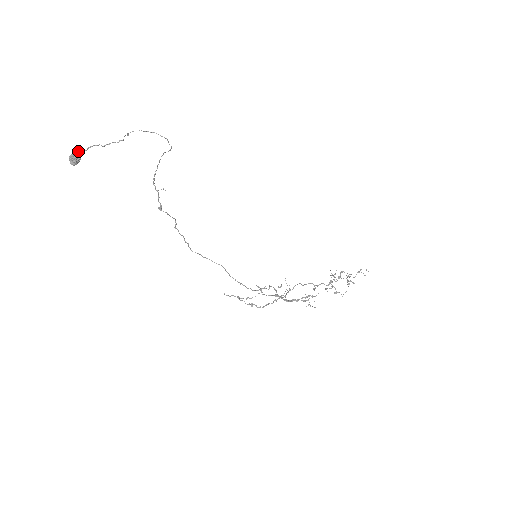
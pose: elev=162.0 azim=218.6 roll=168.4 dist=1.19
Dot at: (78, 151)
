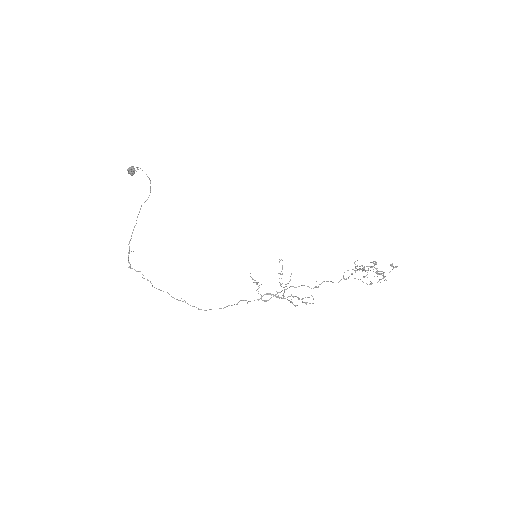
Dot at: (129, 167)
